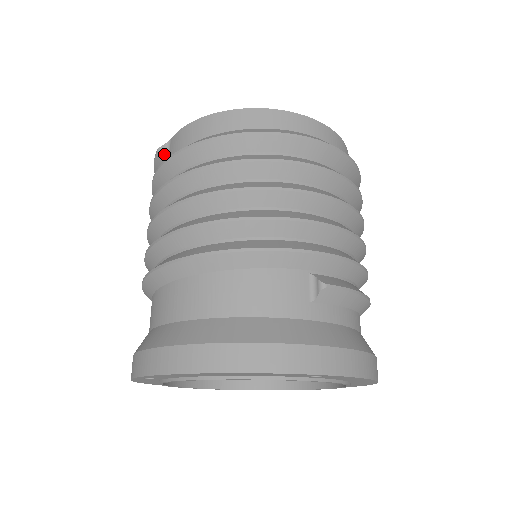
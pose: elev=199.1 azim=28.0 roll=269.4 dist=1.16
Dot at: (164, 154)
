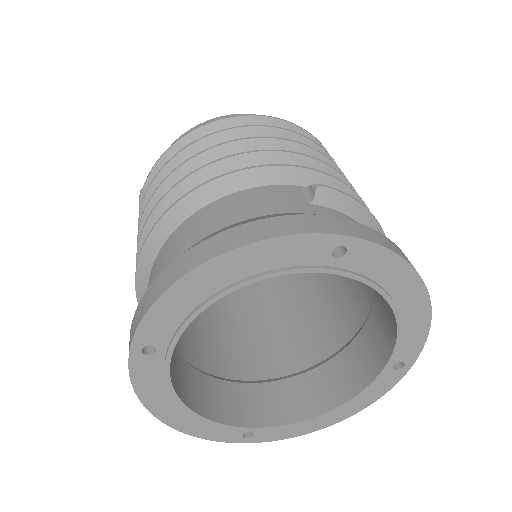
Dot at: occluded
